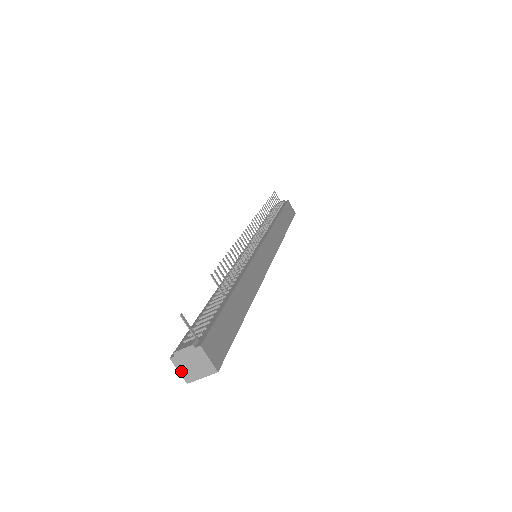
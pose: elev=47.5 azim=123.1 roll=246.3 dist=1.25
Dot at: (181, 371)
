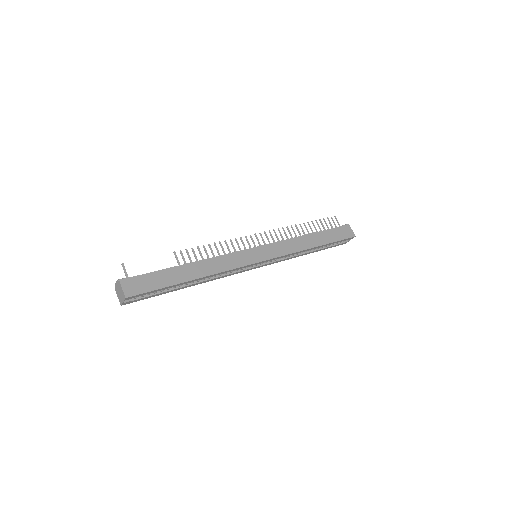
Dot at: (118, 297)
